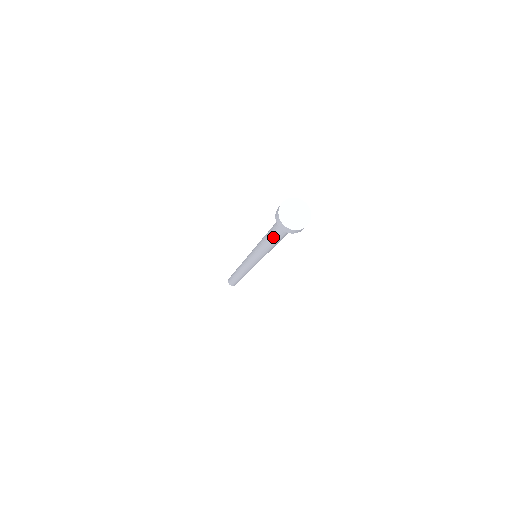
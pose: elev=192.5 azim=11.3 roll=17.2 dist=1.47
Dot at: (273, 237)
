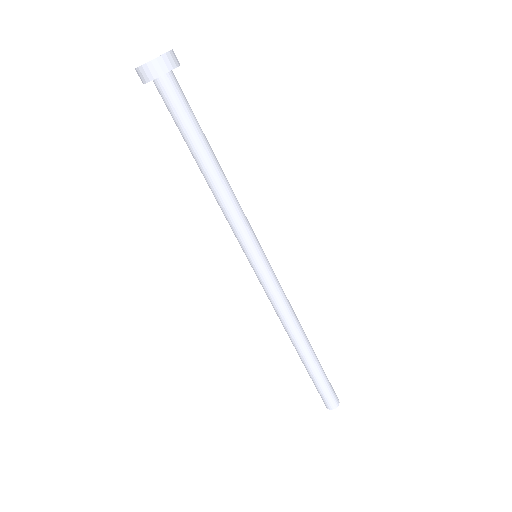
Dot at: (187, 142)
